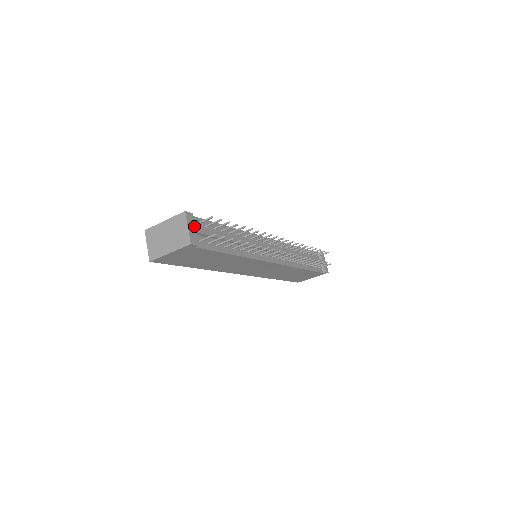
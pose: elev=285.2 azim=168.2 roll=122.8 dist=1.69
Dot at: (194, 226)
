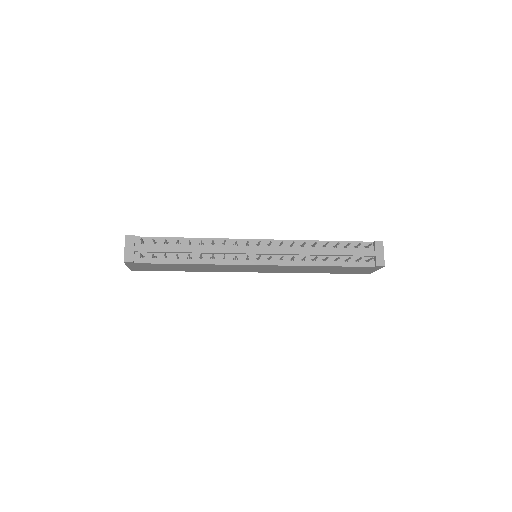
Dot at: (133, 246)
